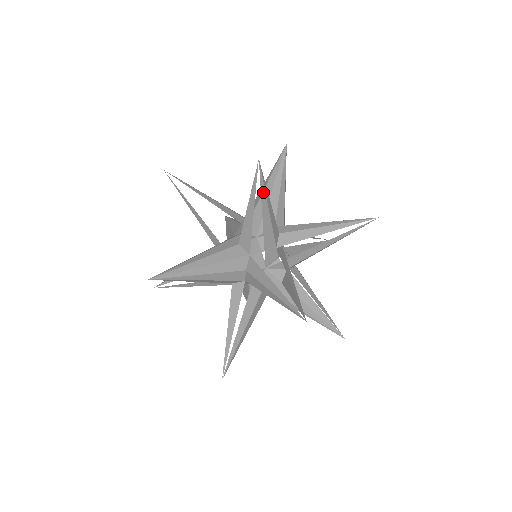
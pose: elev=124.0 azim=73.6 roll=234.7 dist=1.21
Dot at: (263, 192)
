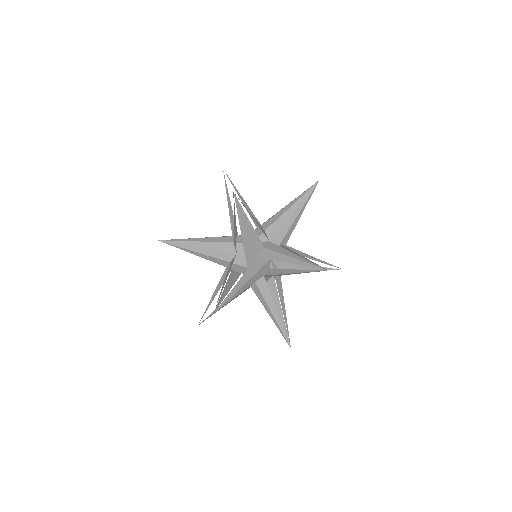
Dot at: (240, 215)
